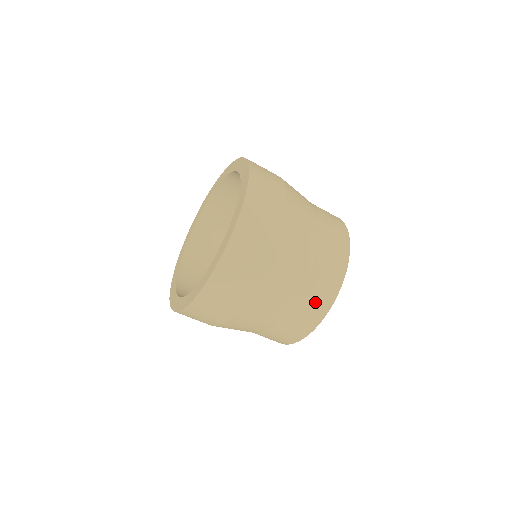
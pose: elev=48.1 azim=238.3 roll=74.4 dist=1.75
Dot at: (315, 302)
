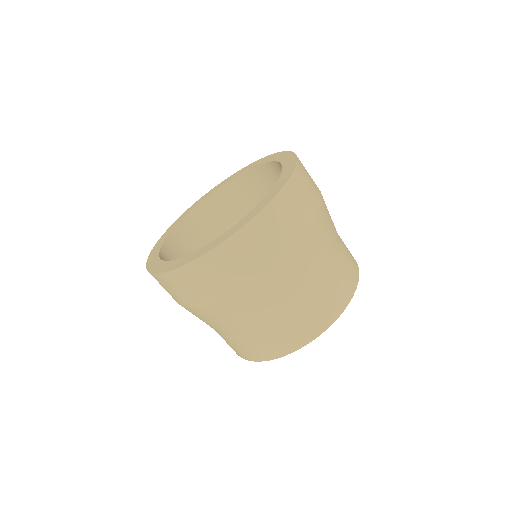
Dot at: (350, 259)
